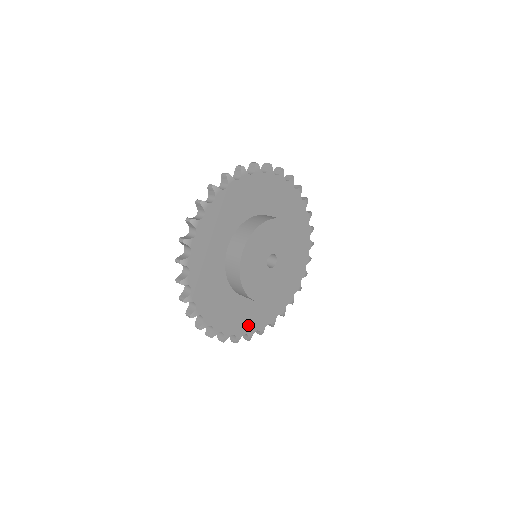
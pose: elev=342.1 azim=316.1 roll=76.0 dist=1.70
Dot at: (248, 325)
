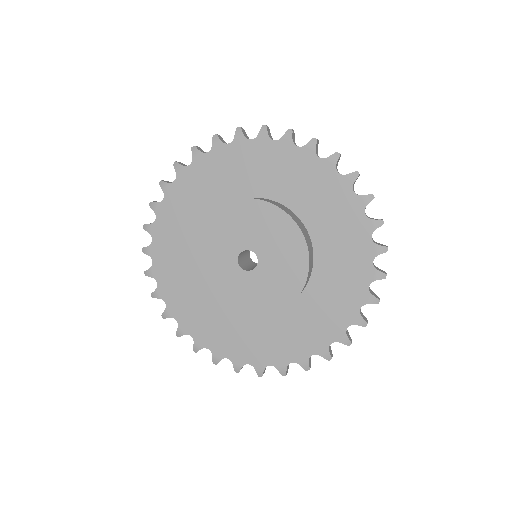
Dot at: (253, 352)
